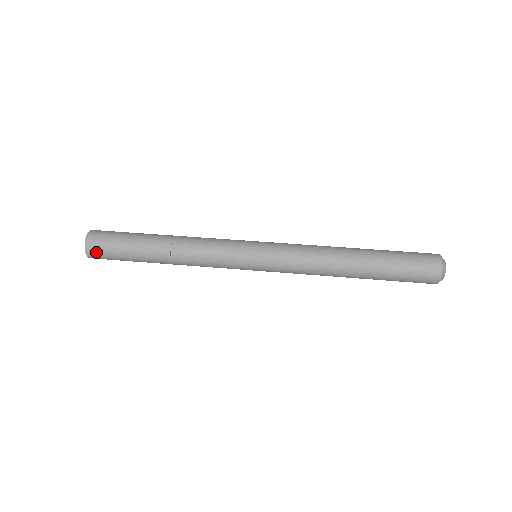
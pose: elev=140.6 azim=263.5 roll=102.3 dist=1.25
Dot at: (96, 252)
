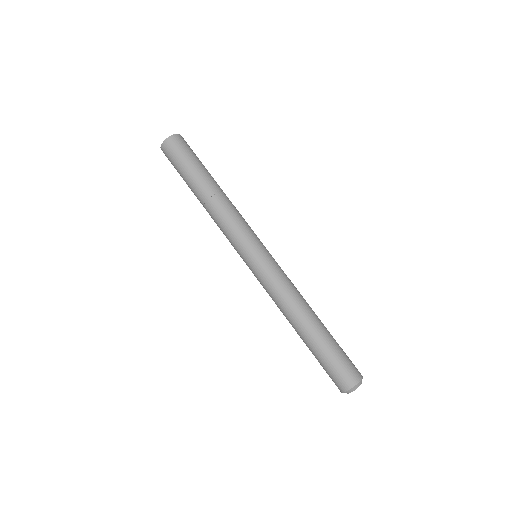
Dot at: (170, 148)
